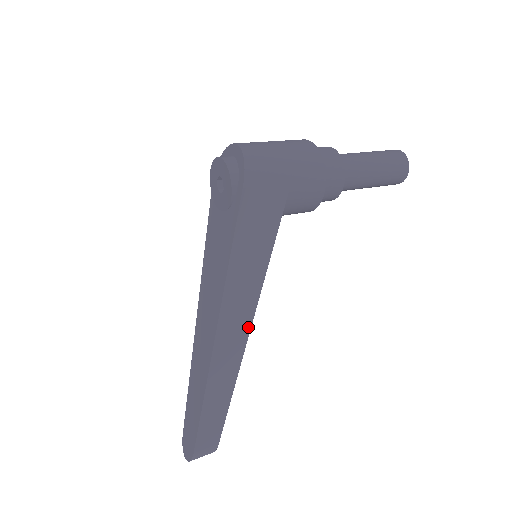
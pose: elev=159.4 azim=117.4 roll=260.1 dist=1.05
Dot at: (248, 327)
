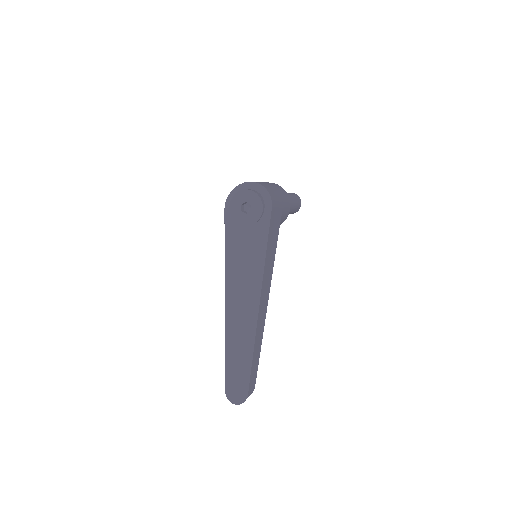
Dot at: (267, 300)
